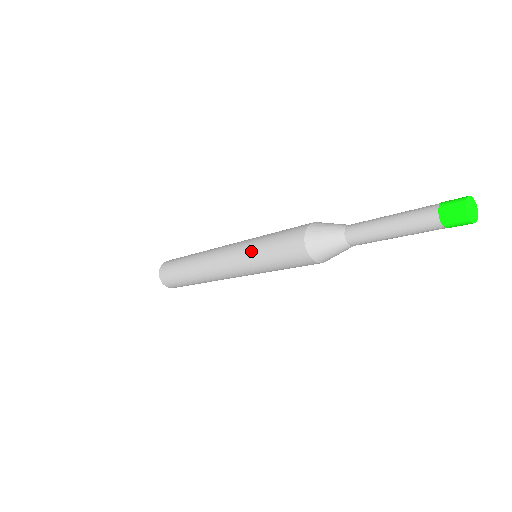
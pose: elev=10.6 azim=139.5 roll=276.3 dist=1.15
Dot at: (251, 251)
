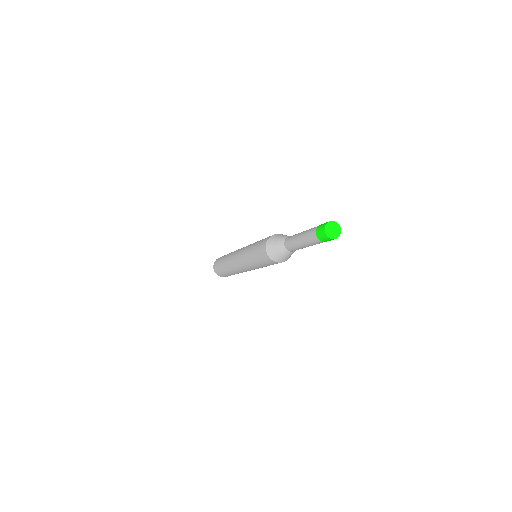
Dot at: (252, 244)
